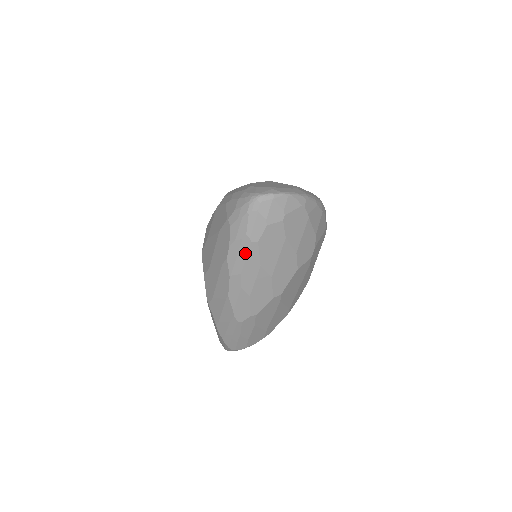
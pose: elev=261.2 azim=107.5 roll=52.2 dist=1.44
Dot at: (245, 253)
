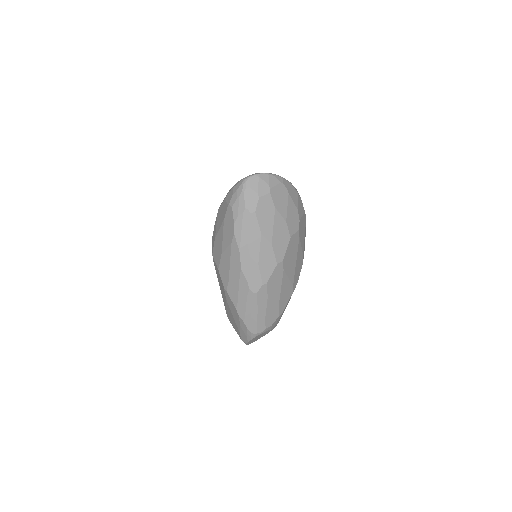
Dot at: (247, 224)
